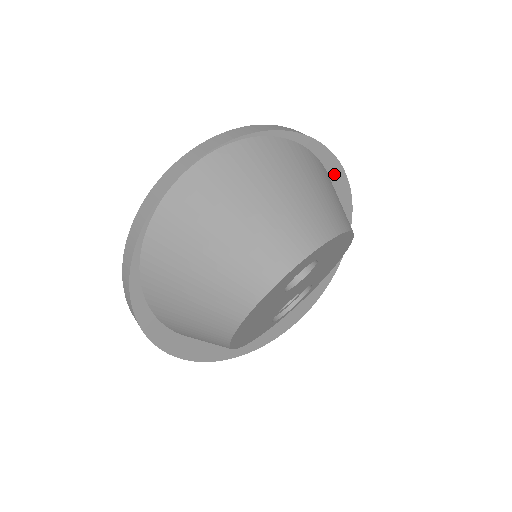
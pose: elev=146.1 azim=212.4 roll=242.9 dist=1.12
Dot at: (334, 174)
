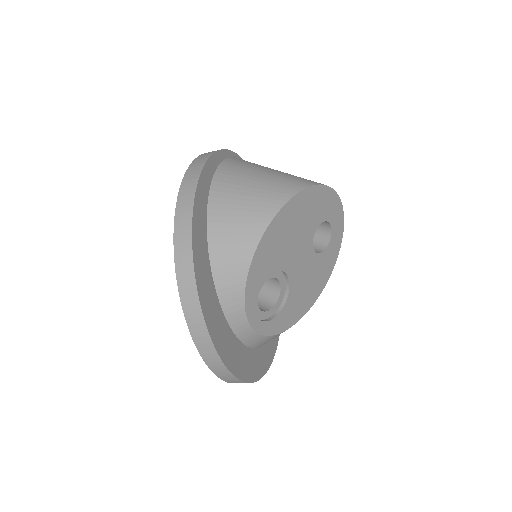
Dot at: occluded
